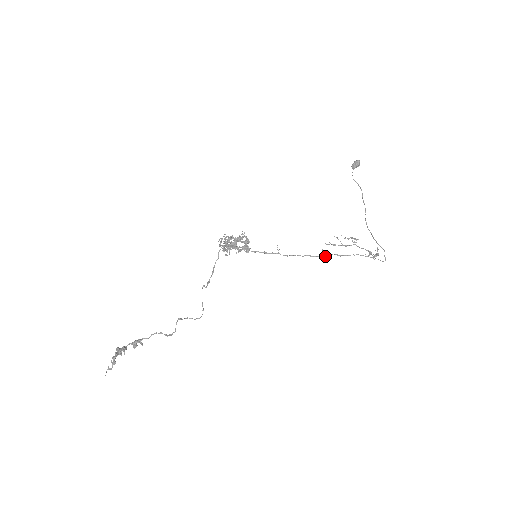
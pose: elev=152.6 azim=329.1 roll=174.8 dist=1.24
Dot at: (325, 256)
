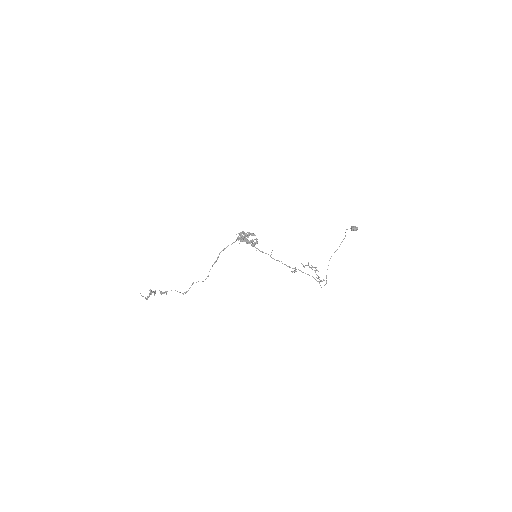
Dot at: (294, 272)
